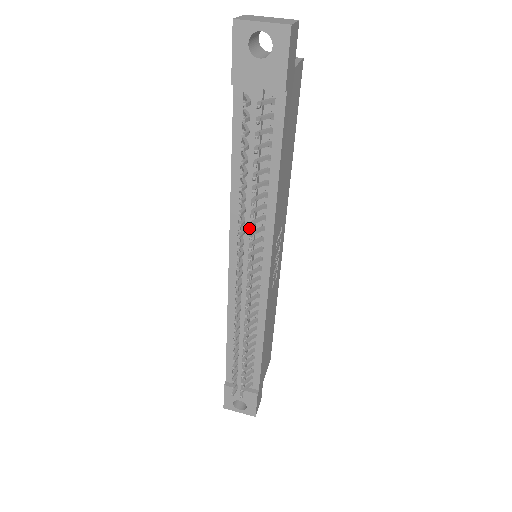
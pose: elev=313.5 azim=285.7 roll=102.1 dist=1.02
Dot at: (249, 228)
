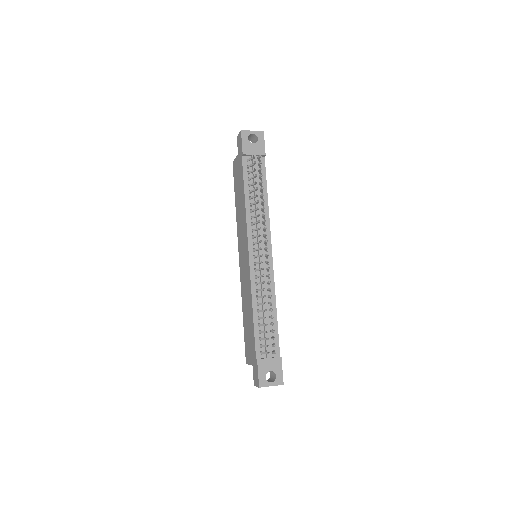
Dot at: (259, 223)
